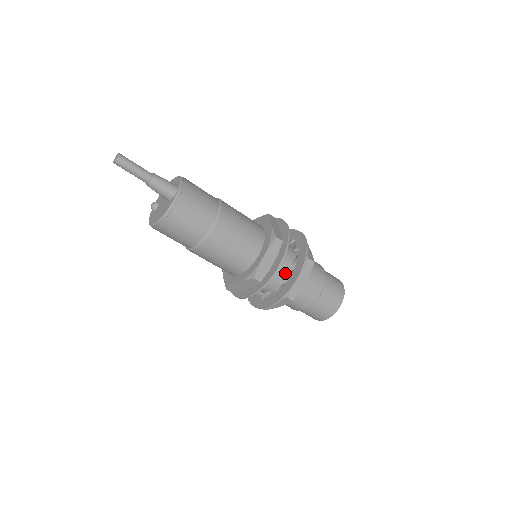
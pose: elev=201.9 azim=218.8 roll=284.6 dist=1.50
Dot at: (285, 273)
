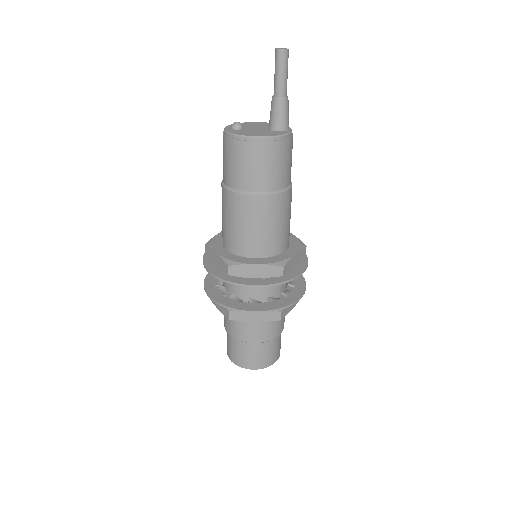
Dot at: (282, 288)
